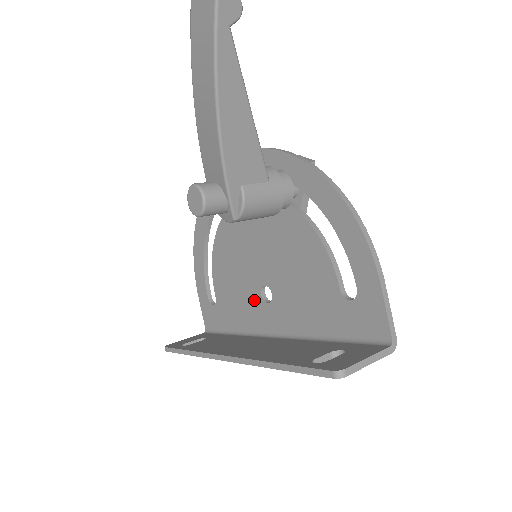
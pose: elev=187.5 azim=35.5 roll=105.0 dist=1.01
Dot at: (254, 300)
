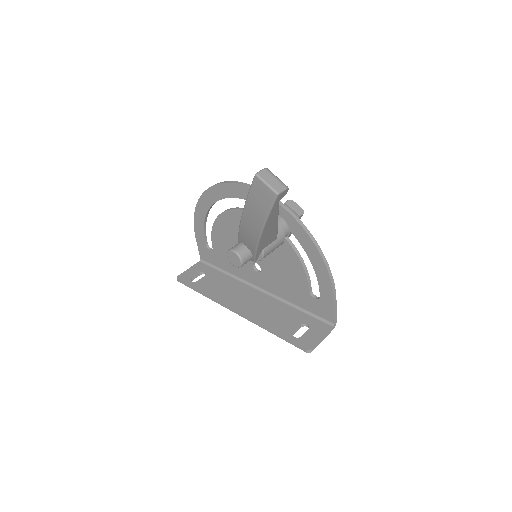
Dot at: (246, 265)
